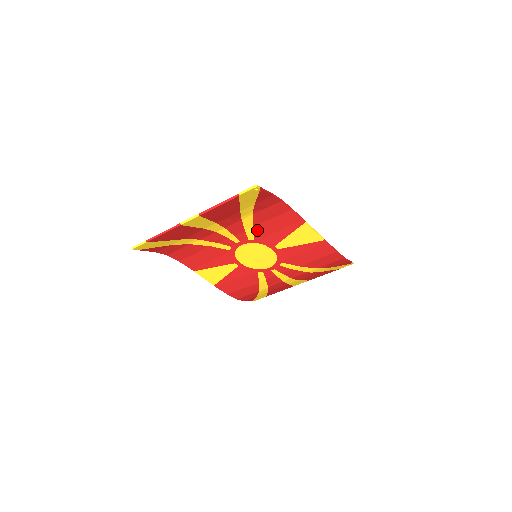
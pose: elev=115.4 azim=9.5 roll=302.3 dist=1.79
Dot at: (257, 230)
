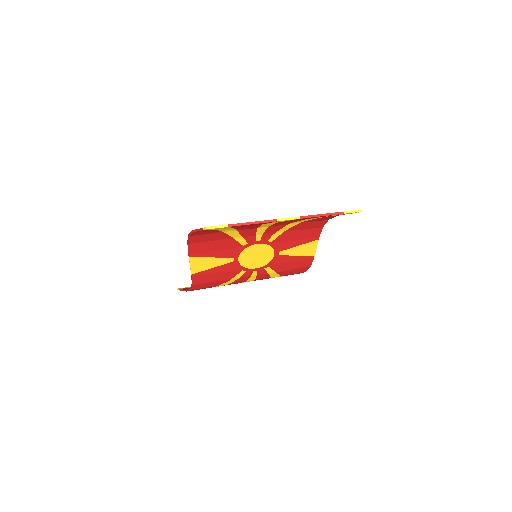
Dot at: (283, 235)
